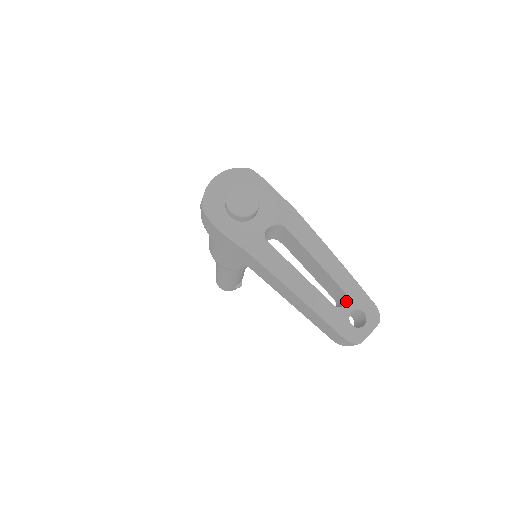
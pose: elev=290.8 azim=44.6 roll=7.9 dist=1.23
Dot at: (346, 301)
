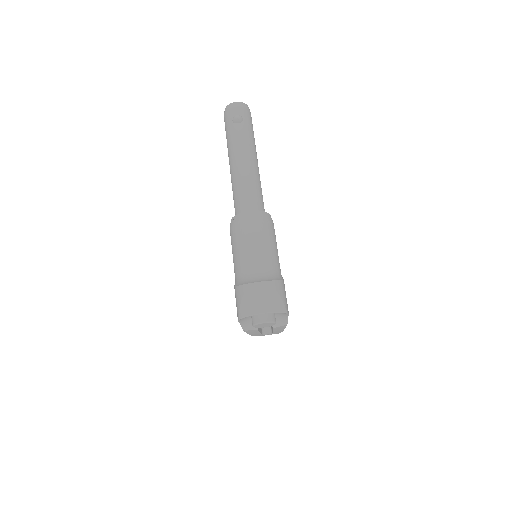
Dot at: occluded
